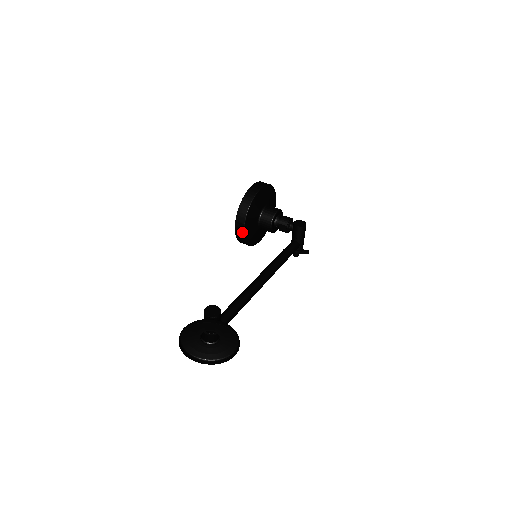
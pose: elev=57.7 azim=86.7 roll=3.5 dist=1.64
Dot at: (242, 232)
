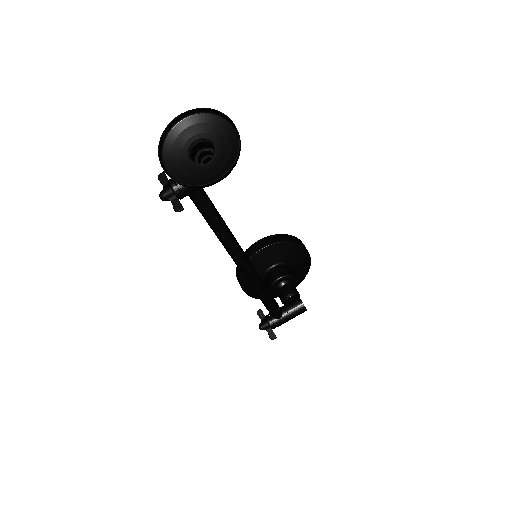
Dot at: (258, 249)
